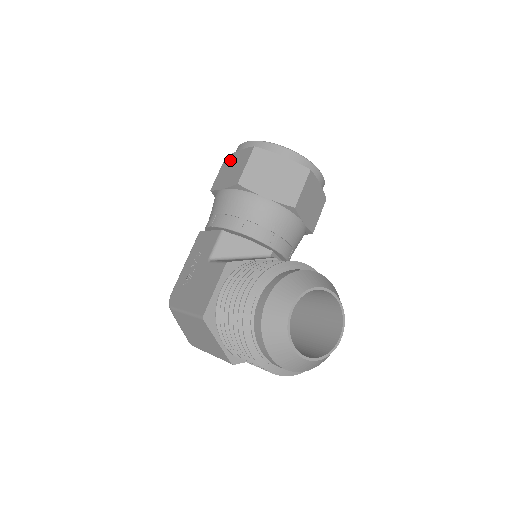
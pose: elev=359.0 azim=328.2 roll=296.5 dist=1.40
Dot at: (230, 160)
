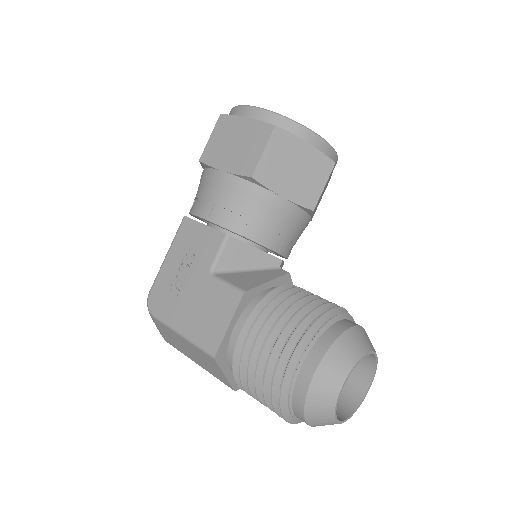
Dot at: (230, 126)
